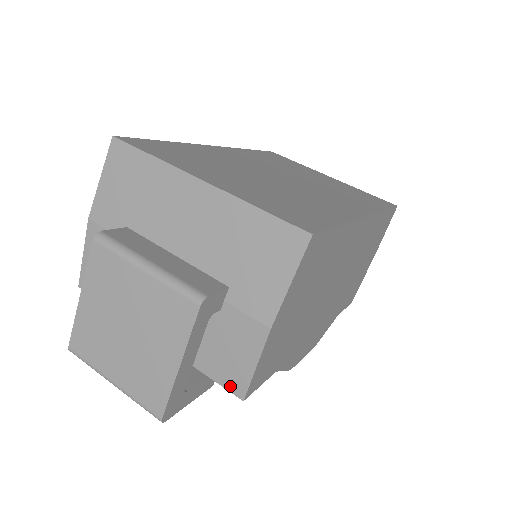
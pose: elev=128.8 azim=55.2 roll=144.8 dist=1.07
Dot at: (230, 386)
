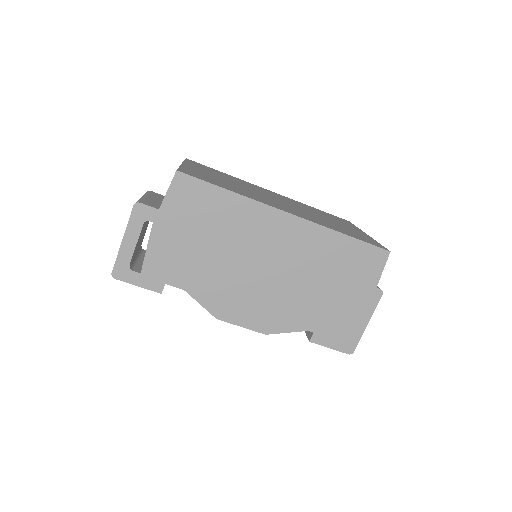
Dot at: occluded
